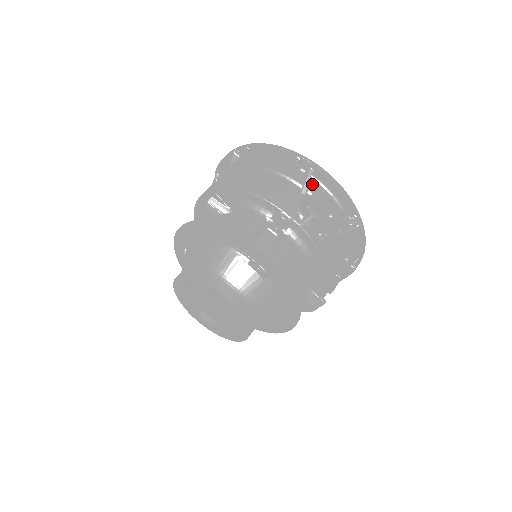
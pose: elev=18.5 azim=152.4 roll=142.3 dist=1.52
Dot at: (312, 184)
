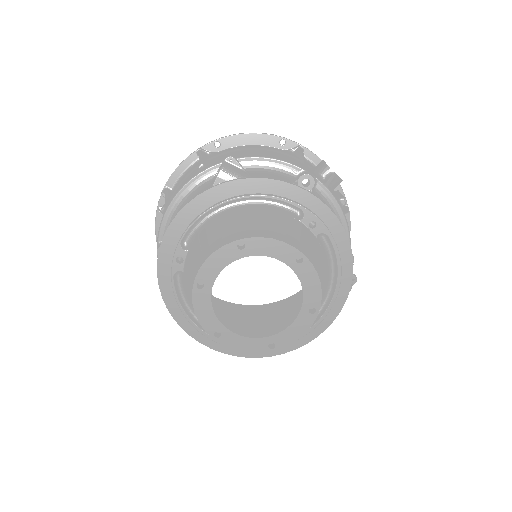
Dot at: occluded
